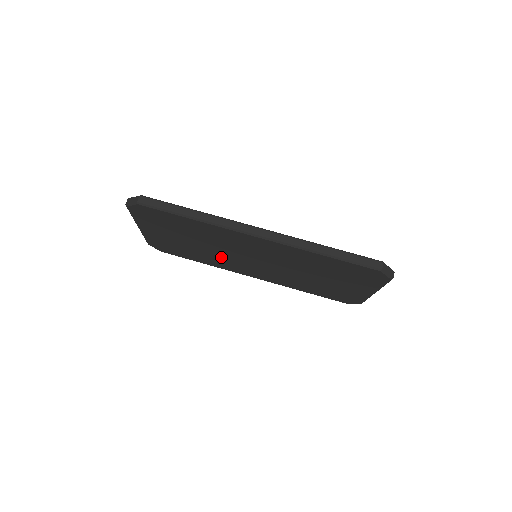
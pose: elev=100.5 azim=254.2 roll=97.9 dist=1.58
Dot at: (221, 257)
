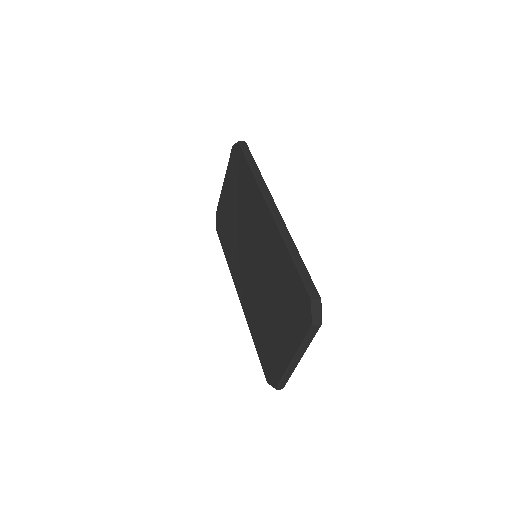
Dot at: (238, 246)
